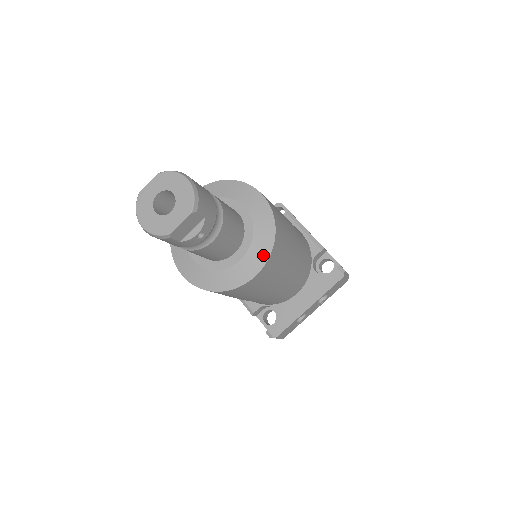
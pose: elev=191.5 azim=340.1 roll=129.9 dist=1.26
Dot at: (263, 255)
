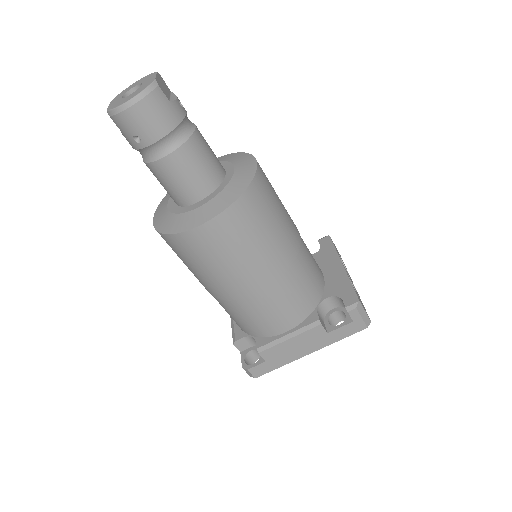
Dot at: (245, 156)
